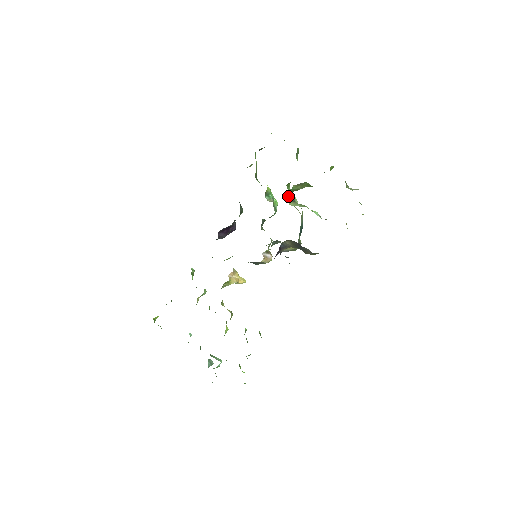
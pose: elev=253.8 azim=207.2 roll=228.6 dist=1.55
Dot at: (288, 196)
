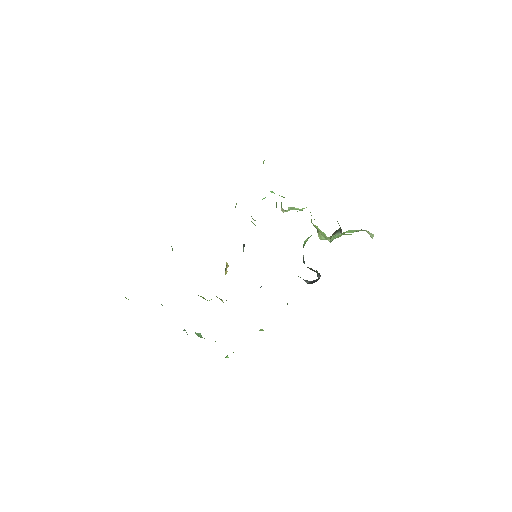
Dot at: occluded
